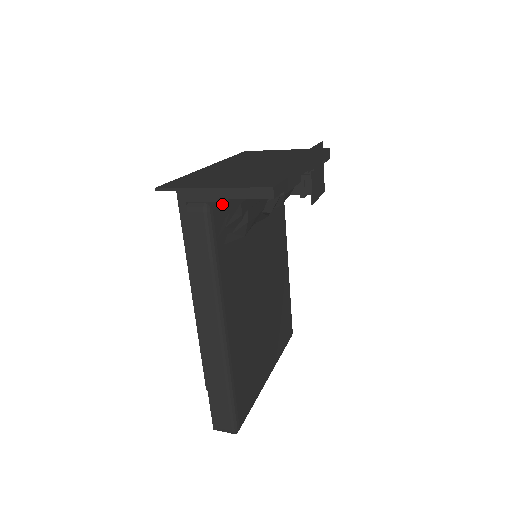
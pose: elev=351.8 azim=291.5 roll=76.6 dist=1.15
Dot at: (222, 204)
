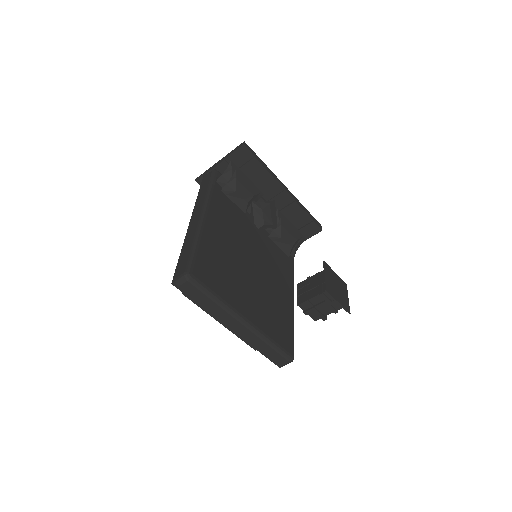
Dot at: occluded
